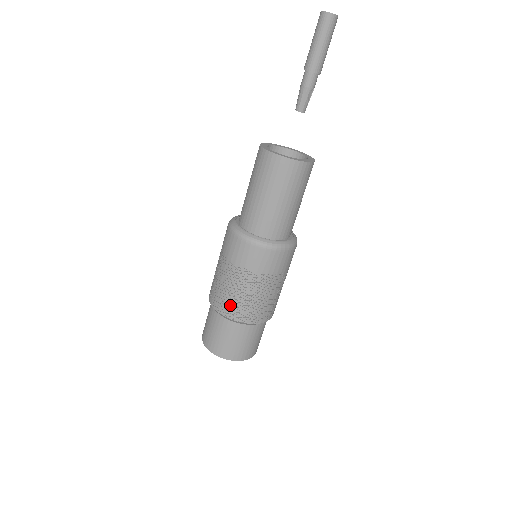
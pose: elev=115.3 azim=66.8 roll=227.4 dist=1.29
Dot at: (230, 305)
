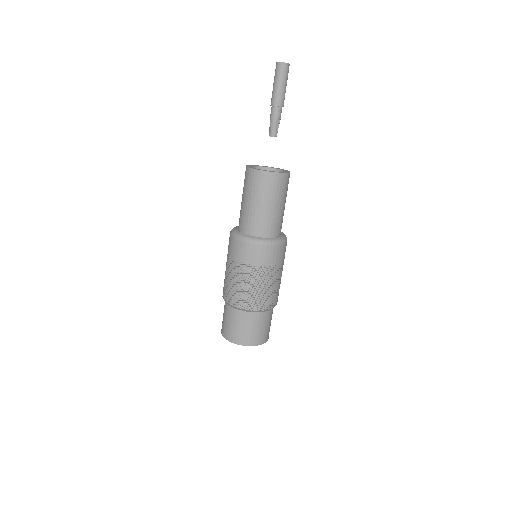
Dot at: (234, 295)
